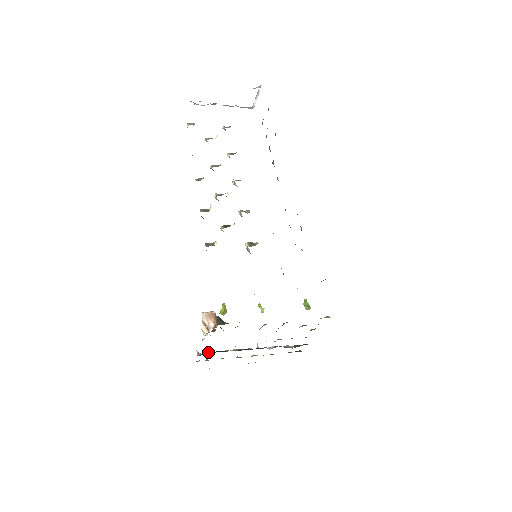
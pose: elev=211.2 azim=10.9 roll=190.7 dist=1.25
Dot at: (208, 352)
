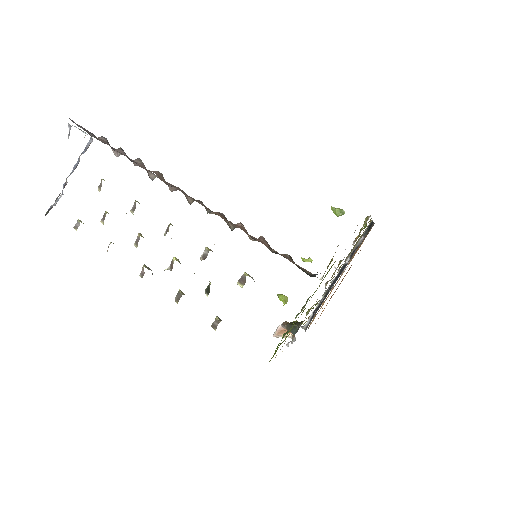
Dot at: occluded
